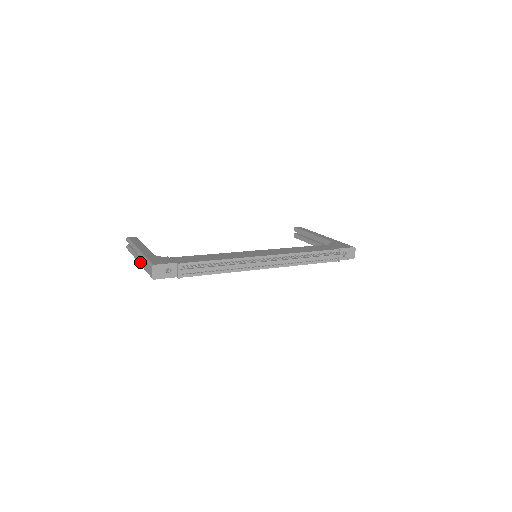
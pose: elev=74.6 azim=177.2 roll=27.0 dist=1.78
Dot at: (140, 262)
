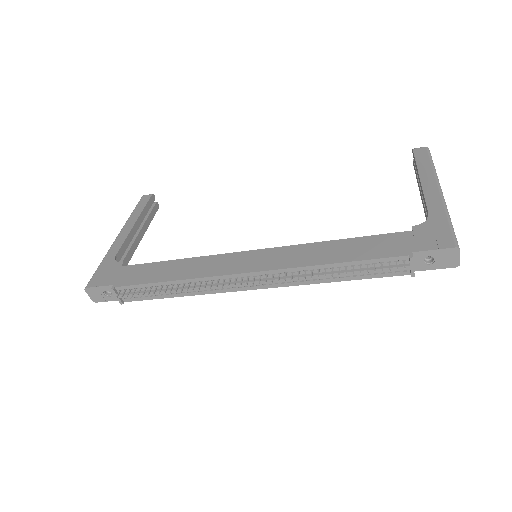
Dot at: occluded
